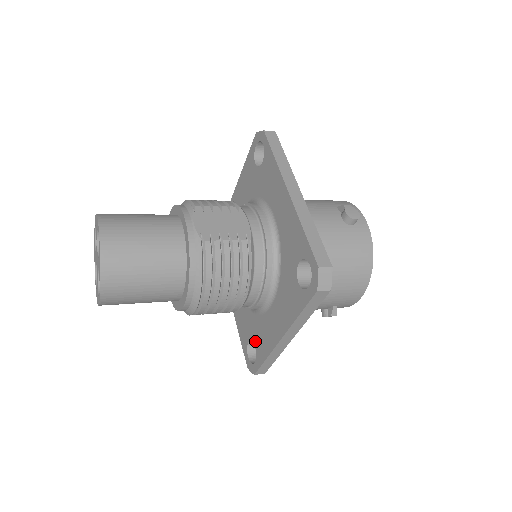
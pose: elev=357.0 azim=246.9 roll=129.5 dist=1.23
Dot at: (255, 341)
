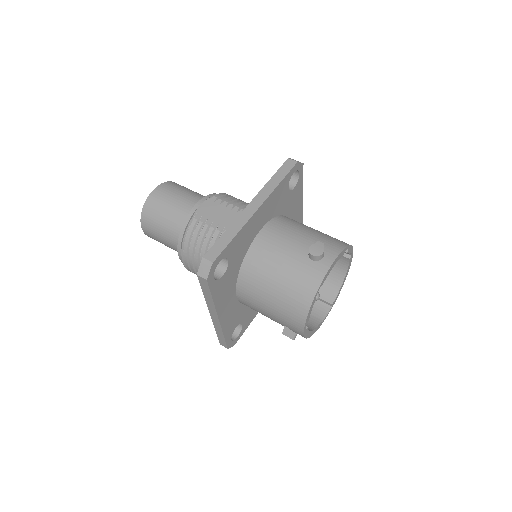
Dot at: occluded
